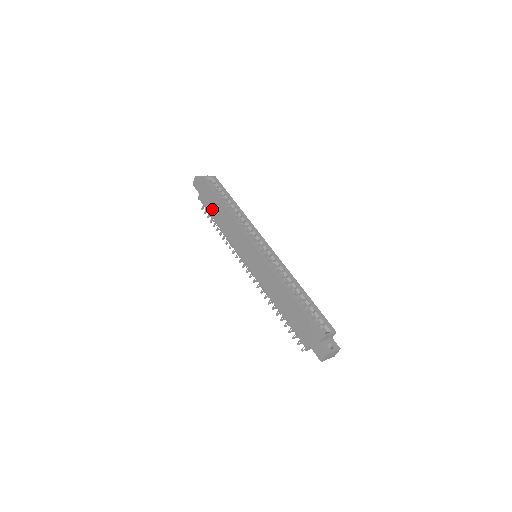
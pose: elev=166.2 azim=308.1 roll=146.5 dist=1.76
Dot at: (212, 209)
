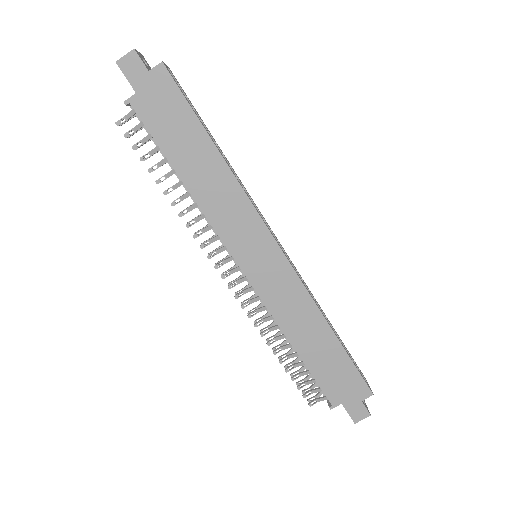
Dot at: (174, 142)
